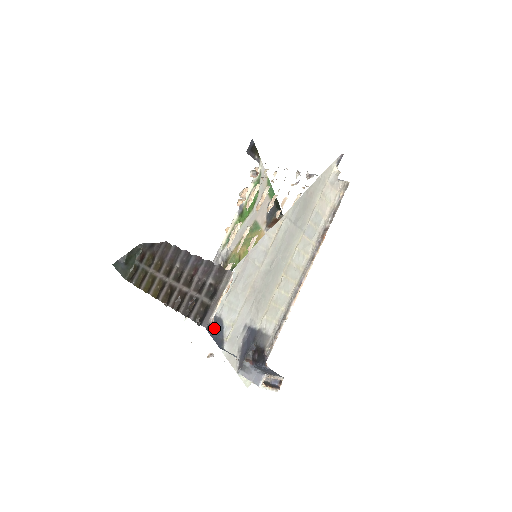
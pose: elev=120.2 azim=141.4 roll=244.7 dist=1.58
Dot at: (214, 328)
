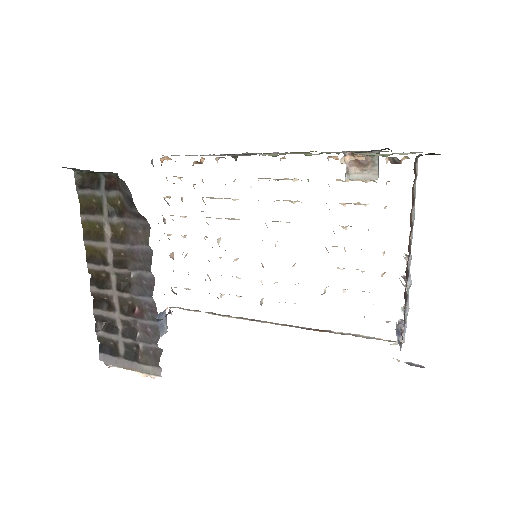
Dot at: occluded
